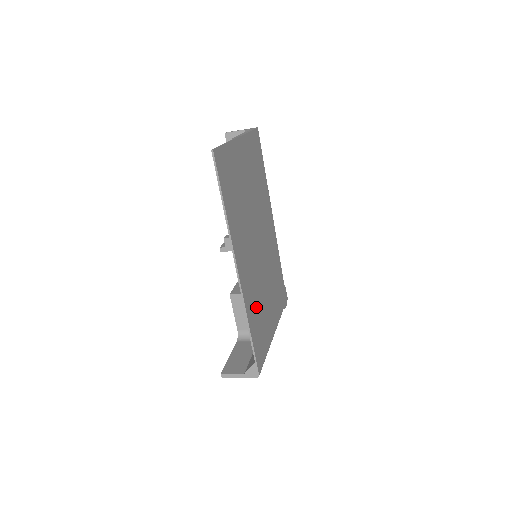
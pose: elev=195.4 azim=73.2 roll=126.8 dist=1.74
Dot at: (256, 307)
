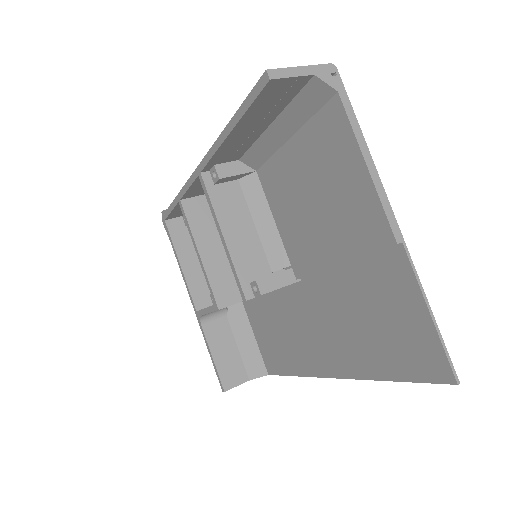
Dot at: (279, 337)
